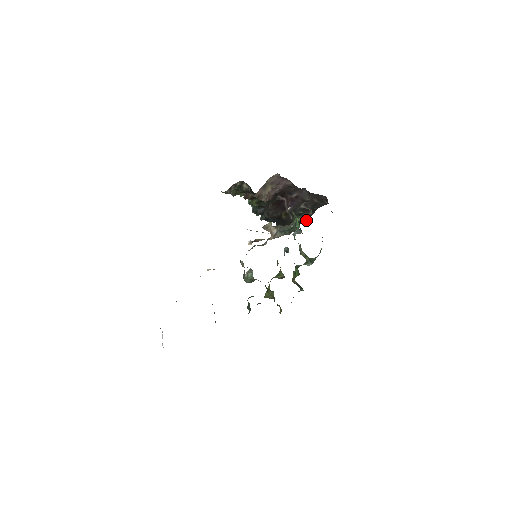
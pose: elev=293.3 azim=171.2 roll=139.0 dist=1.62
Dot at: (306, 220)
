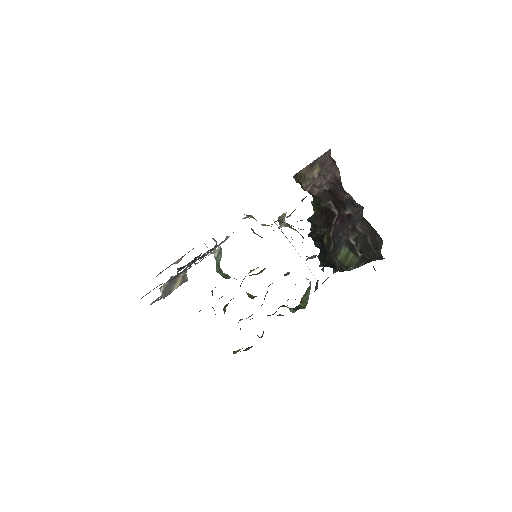
Dot at: (349, 267)
